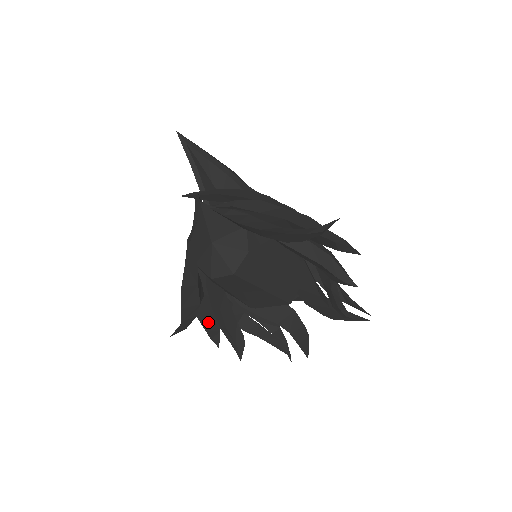
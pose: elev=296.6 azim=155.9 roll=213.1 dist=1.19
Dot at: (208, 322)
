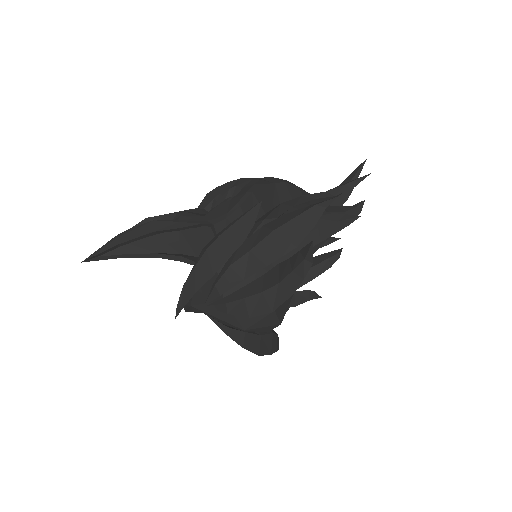
Dot at: occluded
